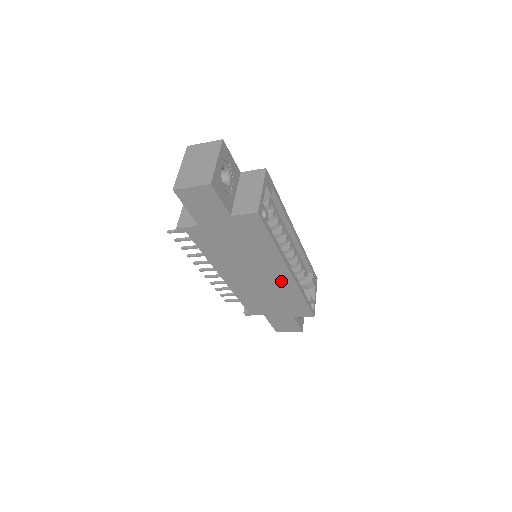
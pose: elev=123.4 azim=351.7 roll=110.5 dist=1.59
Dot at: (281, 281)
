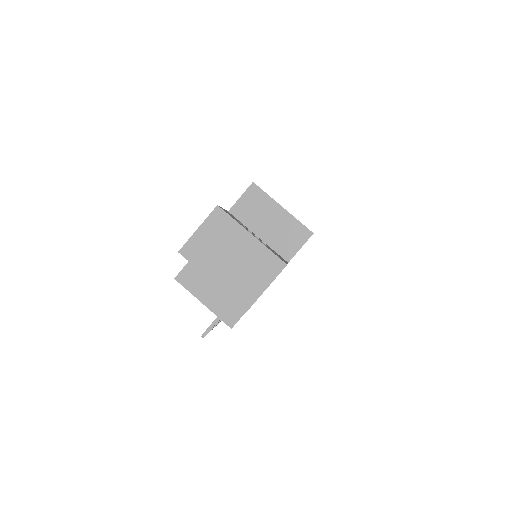
Dot at: occluded
